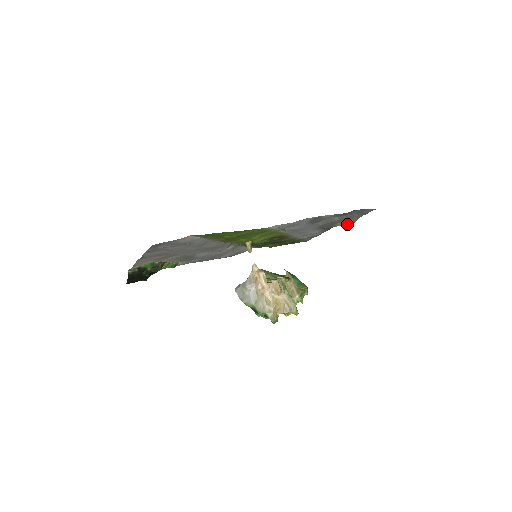
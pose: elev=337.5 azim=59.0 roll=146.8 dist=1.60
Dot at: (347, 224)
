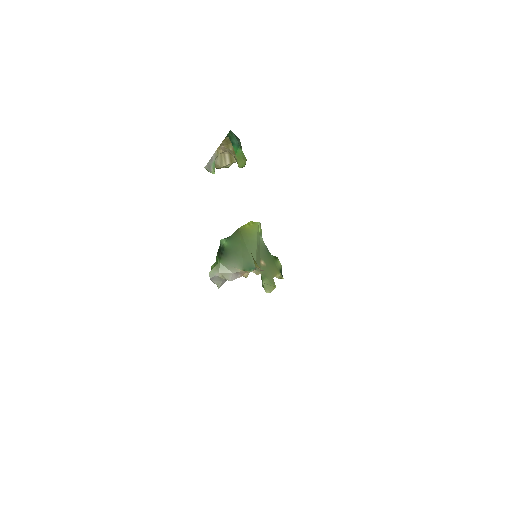
Dot at: occluded
